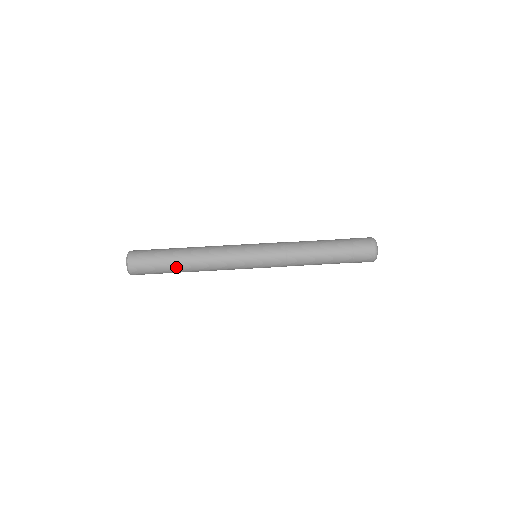
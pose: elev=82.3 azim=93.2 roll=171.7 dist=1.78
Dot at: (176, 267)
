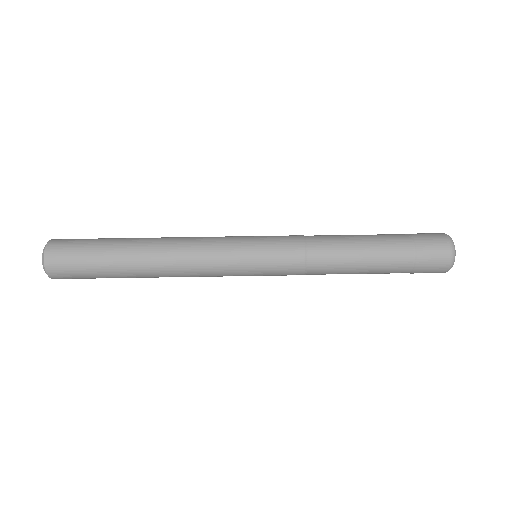
Dot at: (125, 274)
